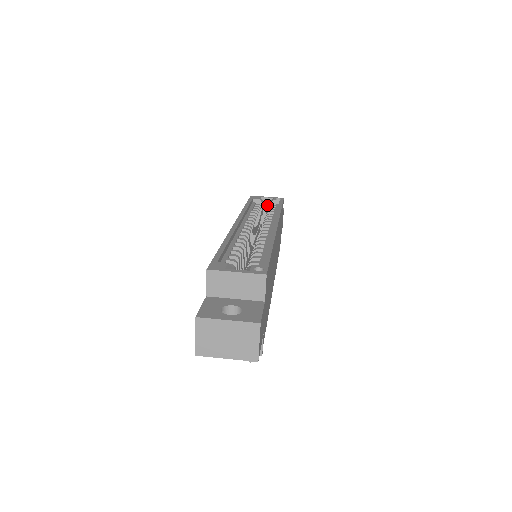
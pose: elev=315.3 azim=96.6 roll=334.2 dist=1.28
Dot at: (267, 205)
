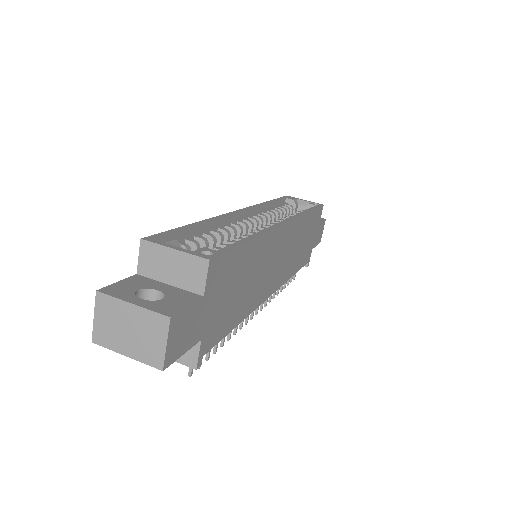
Dot at: occluded
